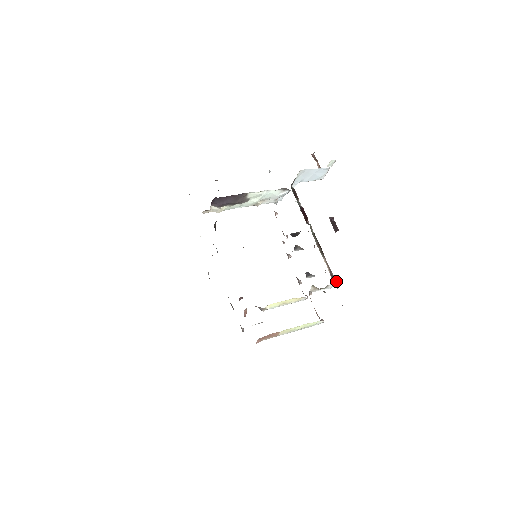
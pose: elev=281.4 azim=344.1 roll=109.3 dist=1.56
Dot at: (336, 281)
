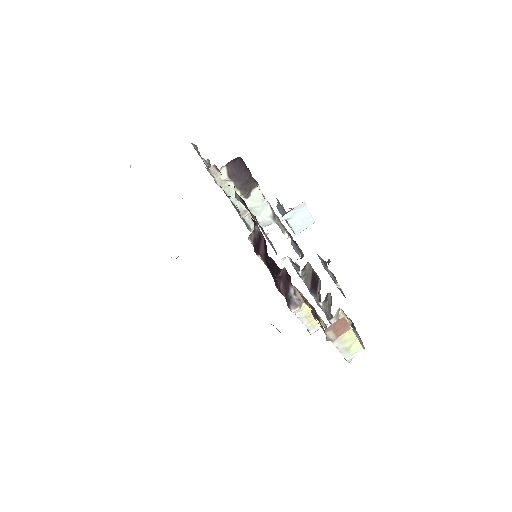
Dot at: occluded
